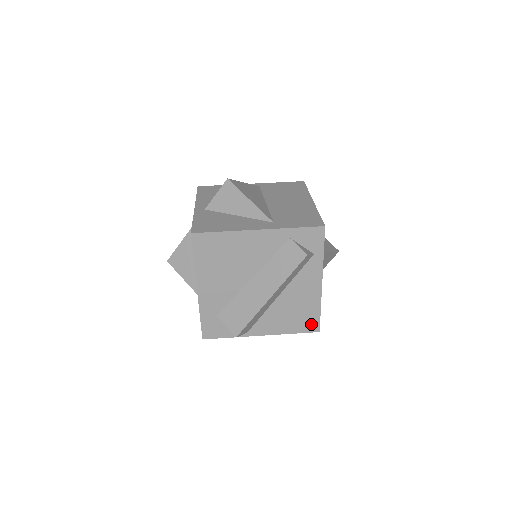
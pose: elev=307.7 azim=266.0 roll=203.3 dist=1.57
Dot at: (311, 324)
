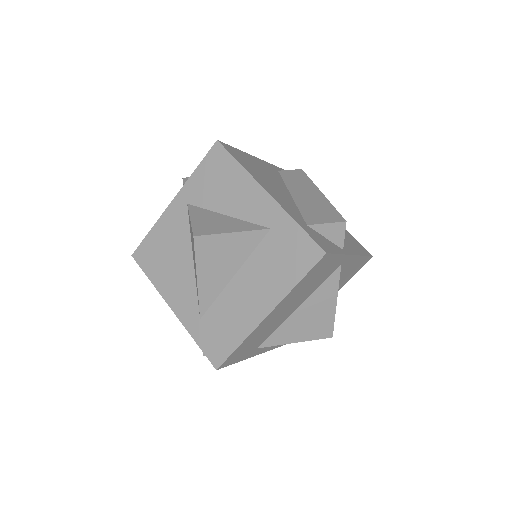
Dot at: (361, 248)
